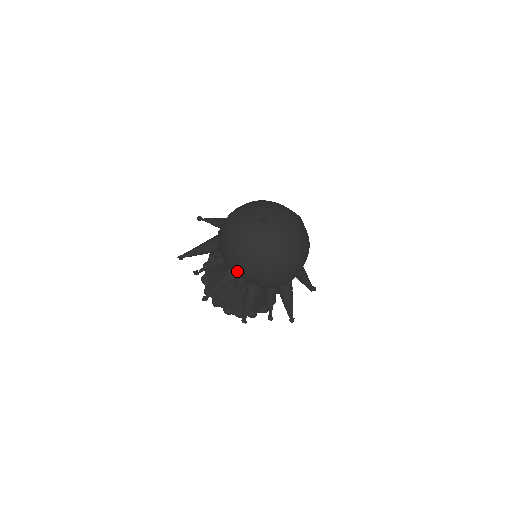
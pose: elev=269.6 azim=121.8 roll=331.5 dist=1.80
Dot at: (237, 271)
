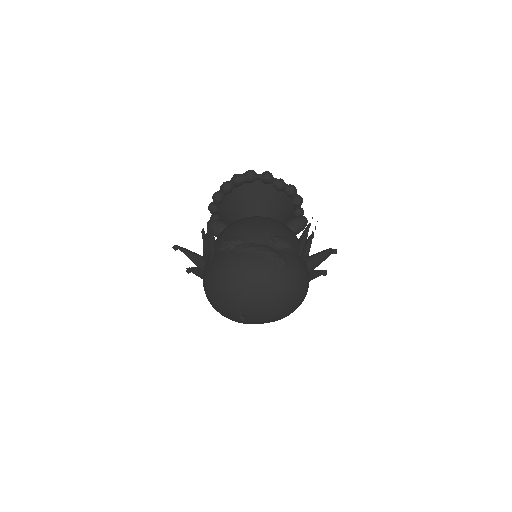
Dot at: occluded
